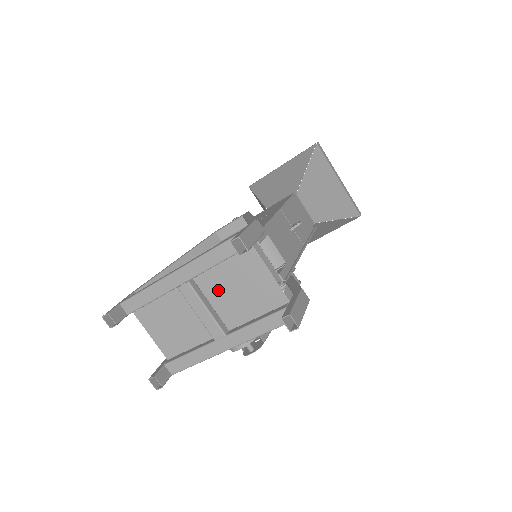
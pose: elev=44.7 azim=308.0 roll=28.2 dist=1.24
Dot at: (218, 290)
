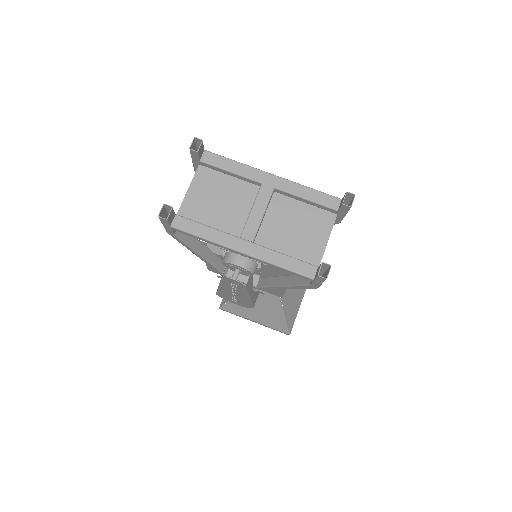
Dot at: (280, 215)
